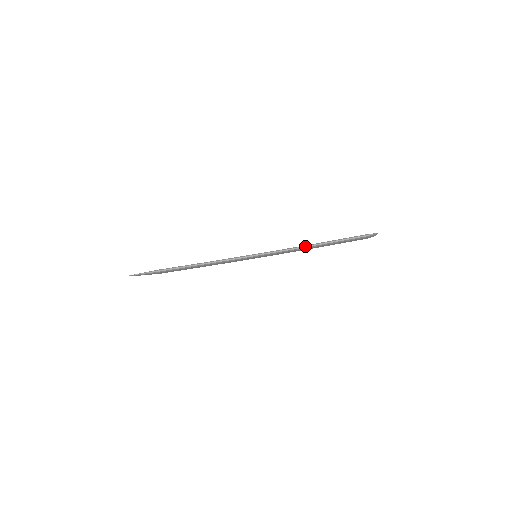
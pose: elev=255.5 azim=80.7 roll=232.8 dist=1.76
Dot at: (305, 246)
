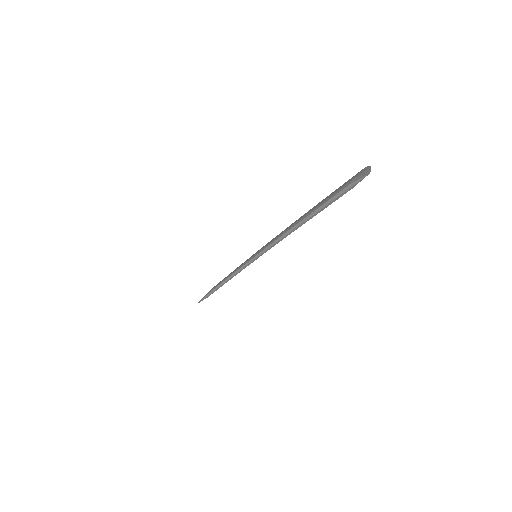
Dot at: (288, 234)
